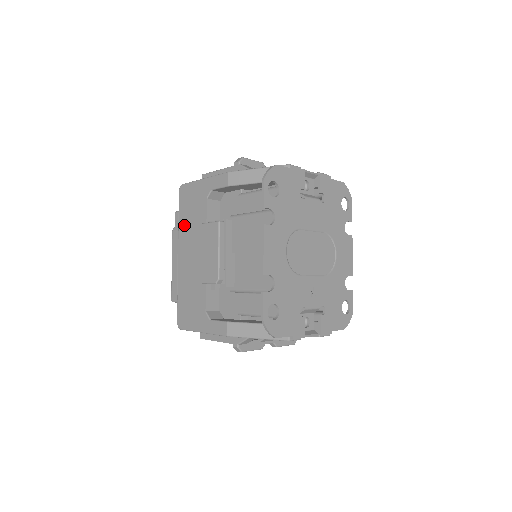
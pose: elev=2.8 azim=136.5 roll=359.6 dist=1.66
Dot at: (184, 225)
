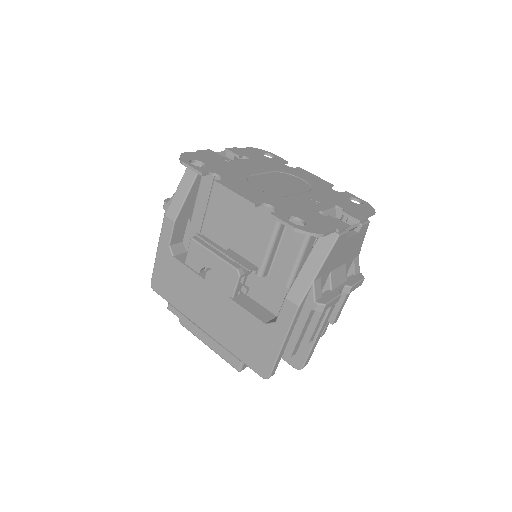
Dot at: (181, 302)
